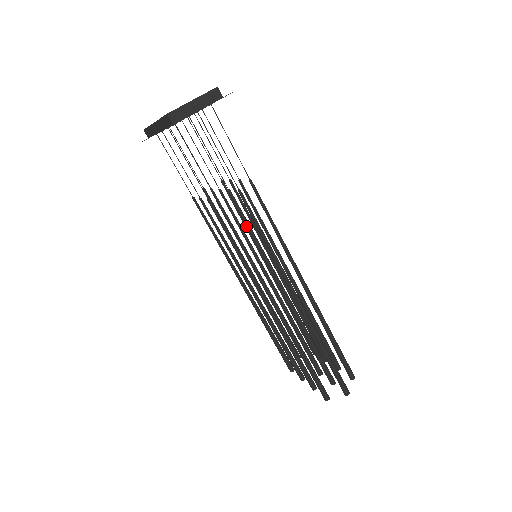
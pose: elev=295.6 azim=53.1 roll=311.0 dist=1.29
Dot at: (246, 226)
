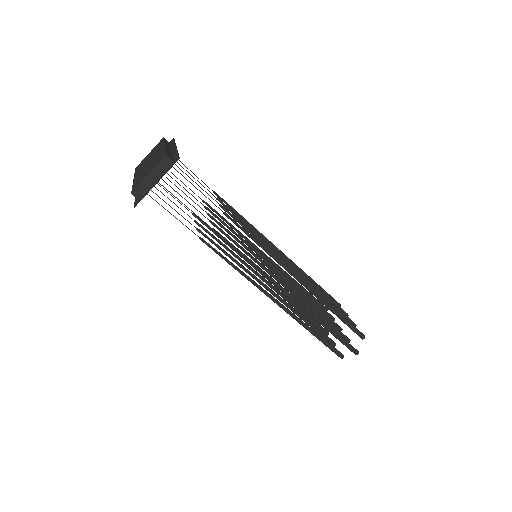
Dot at: (247, 223)
